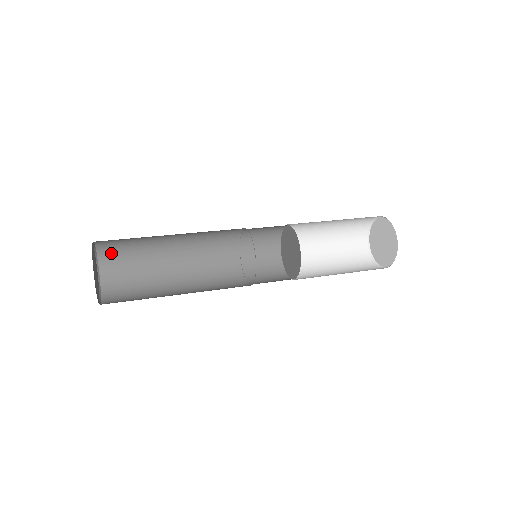
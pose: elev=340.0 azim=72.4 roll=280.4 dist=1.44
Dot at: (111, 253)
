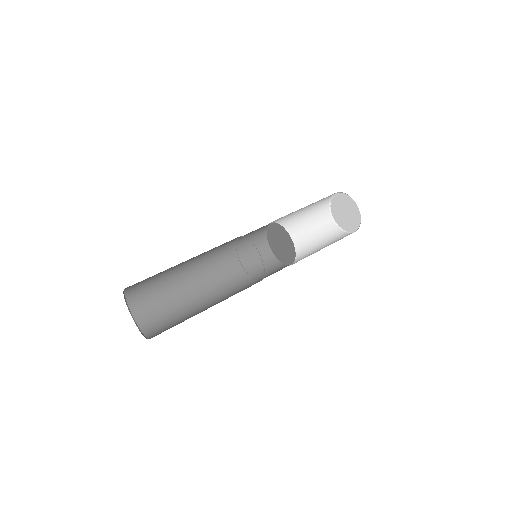
Dot at: (137, 295)
